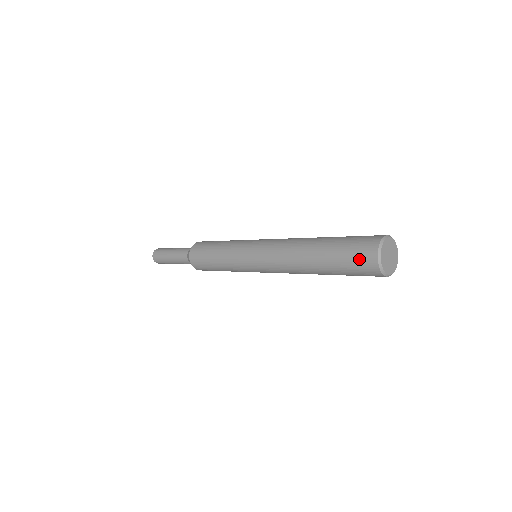
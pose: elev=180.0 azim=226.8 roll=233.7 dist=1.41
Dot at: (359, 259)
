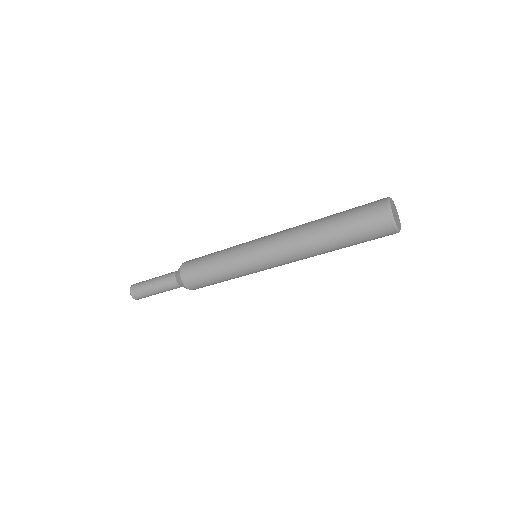
Dot at: (375, 229)
